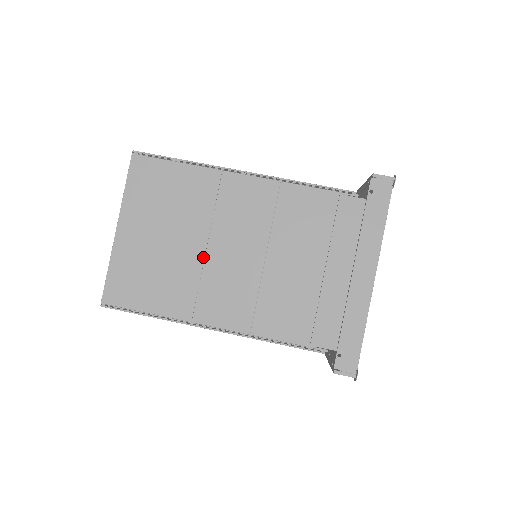
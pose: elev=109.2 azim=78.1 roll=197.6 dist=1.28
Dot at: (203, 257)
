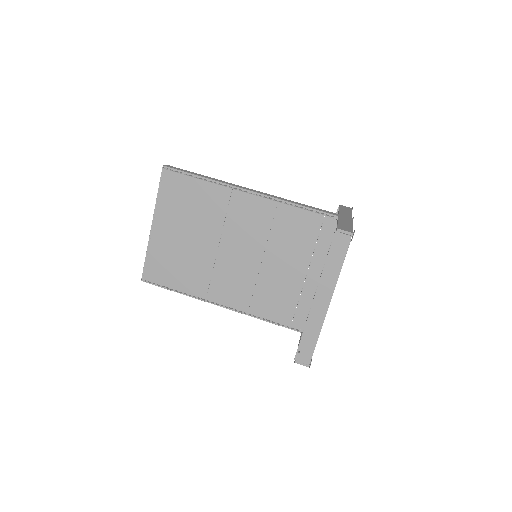
Dot at: (215, 254)
